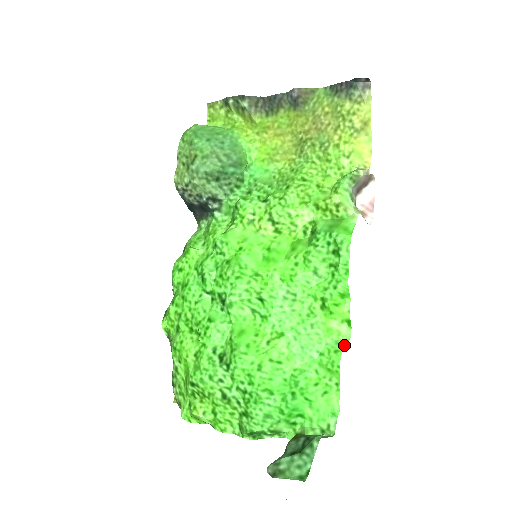
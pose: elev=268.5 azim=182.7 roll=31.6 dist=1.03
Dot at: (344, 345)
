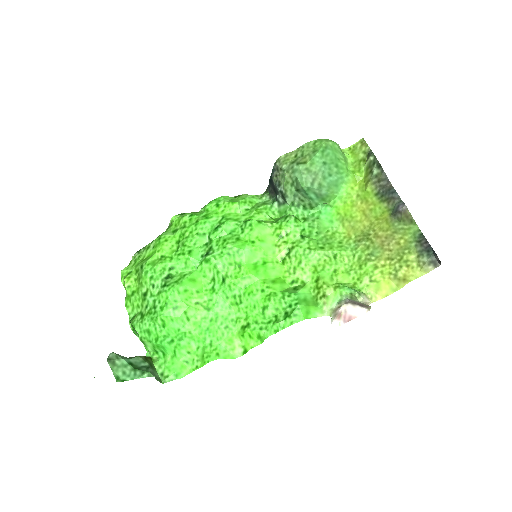
Dot at: (226, 357)
